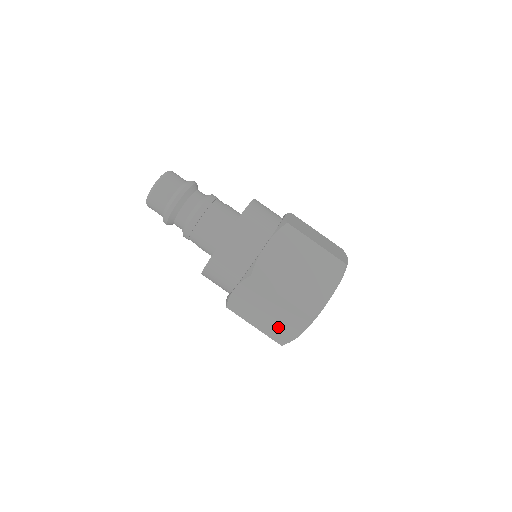
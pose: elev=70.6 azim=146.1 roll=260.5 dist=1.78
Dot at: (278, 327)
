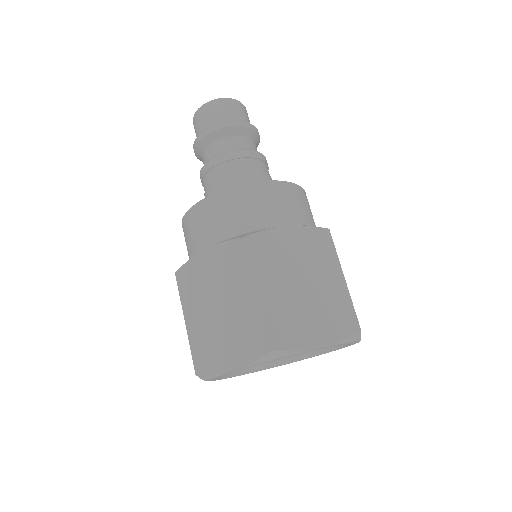
Dot at: (215, 340)
